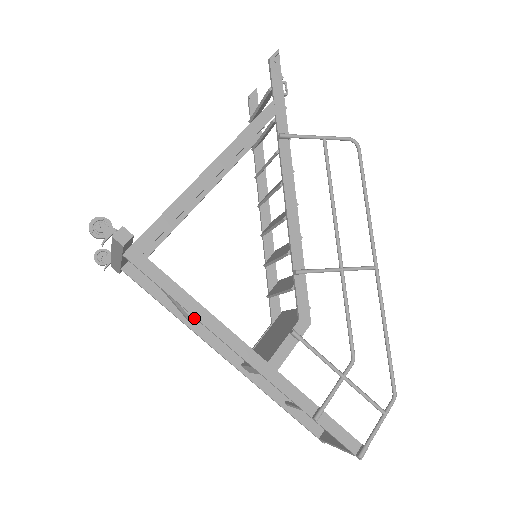
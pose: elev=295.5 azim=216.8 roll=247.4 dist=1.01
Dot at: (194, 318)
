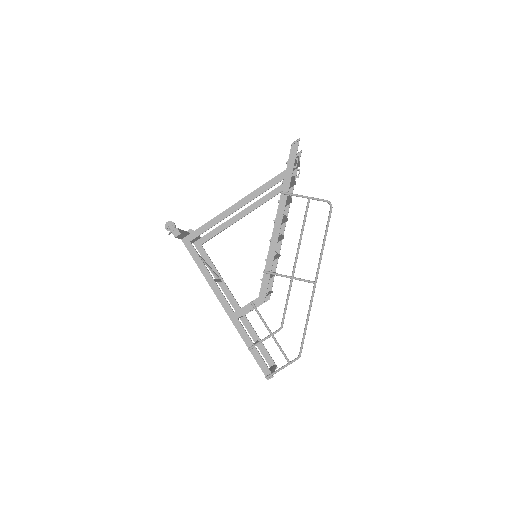
Dot at: (218, 279)
